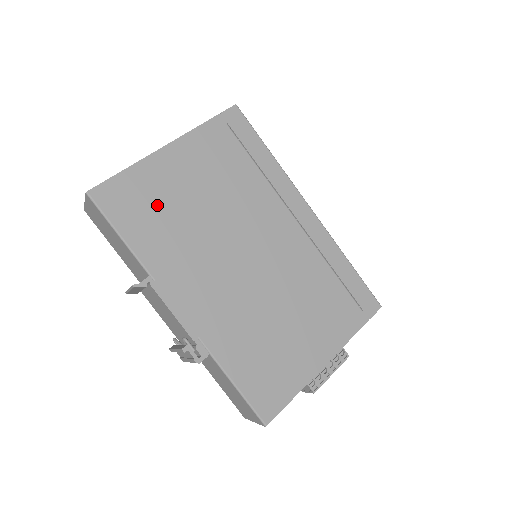
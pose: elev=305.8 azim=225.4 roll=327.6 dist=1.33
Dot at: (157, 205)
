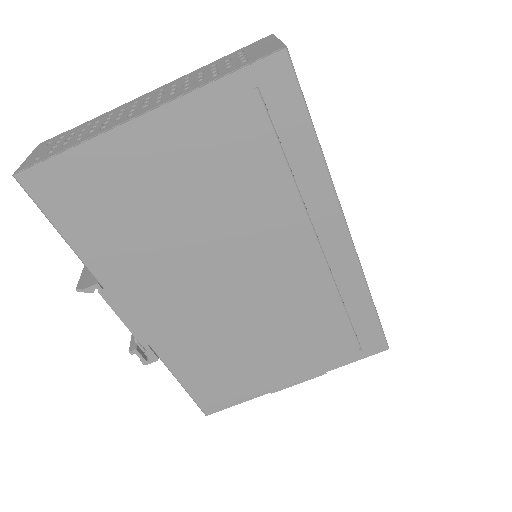
Dot at: (116, 204)
